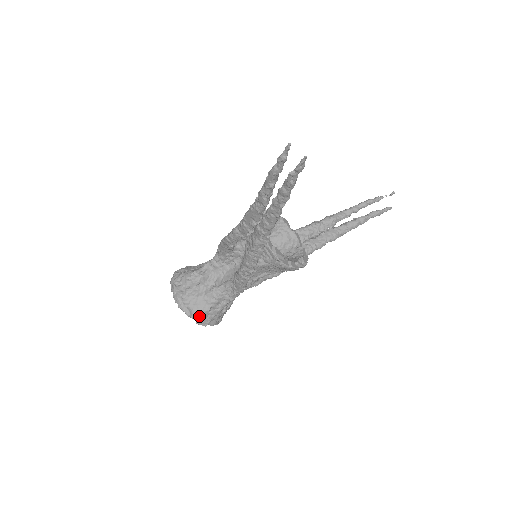
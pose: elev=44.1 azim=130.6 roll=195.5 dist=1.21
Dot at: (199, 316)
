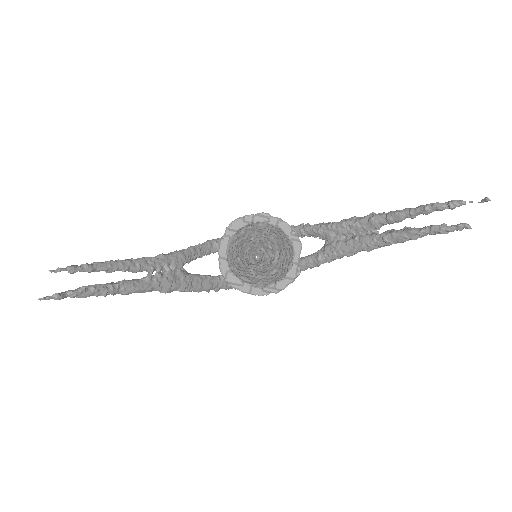
Dot at: occluded
